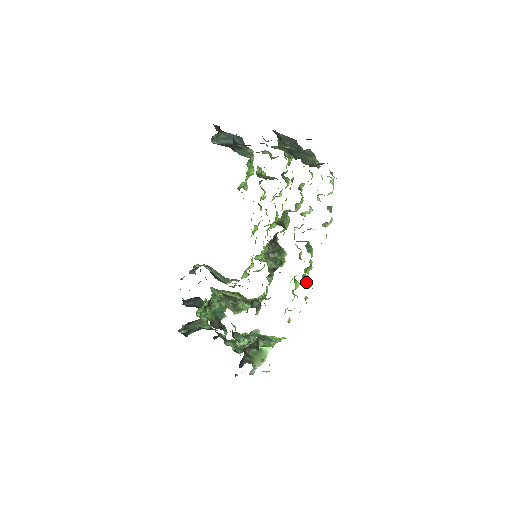
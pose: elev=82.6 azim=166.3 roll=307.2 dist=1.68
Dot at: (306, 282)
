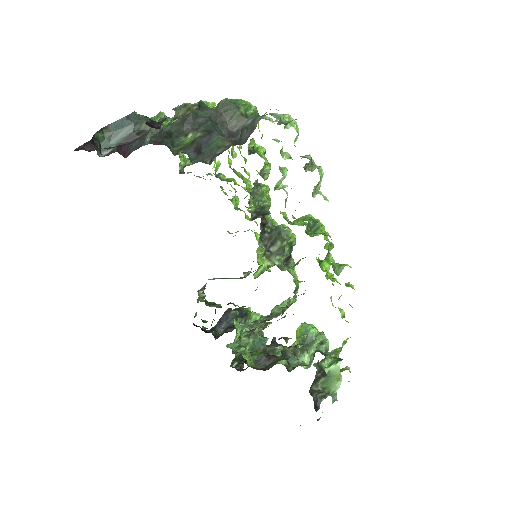
Dot at: (336, 269)
